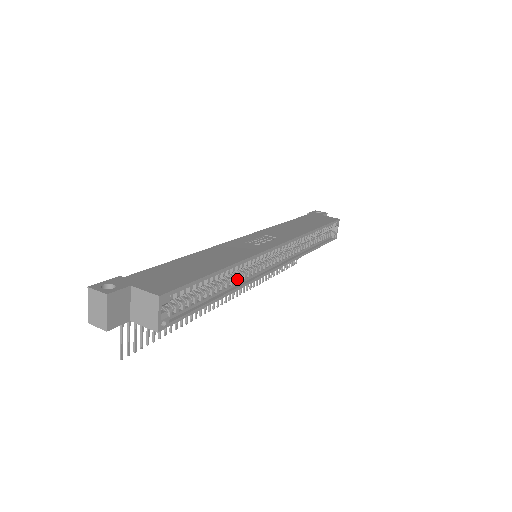
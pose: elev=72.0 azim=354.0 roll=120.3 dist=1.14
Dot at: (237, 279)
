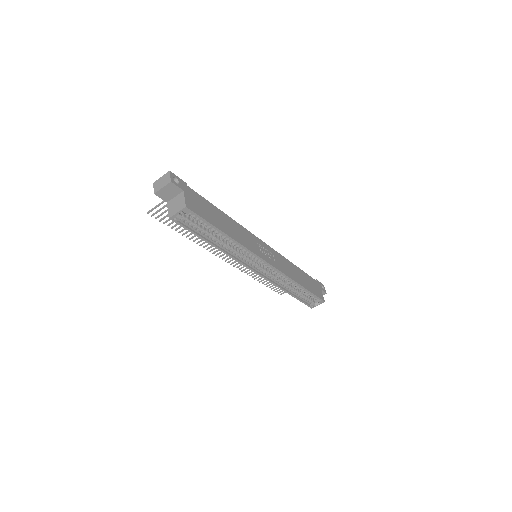
Dot at: (229, 248)
